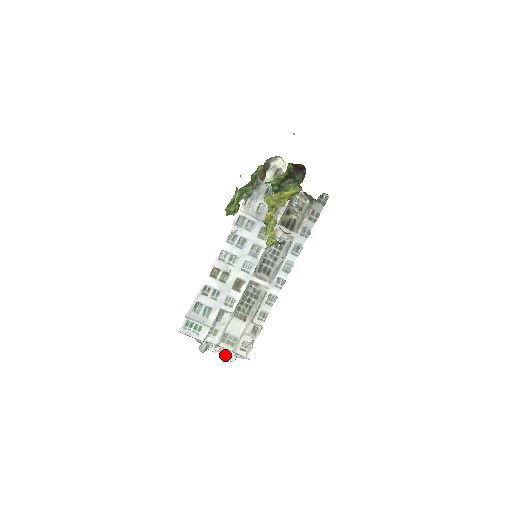
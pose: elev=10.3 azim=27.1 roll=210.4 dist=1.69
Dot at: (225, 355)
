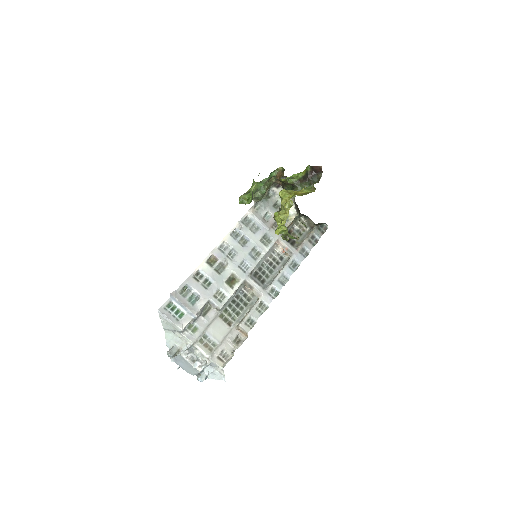
Dot at: (197, 364)
